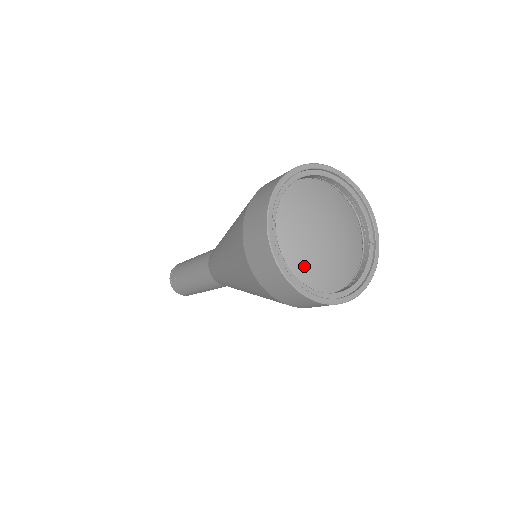
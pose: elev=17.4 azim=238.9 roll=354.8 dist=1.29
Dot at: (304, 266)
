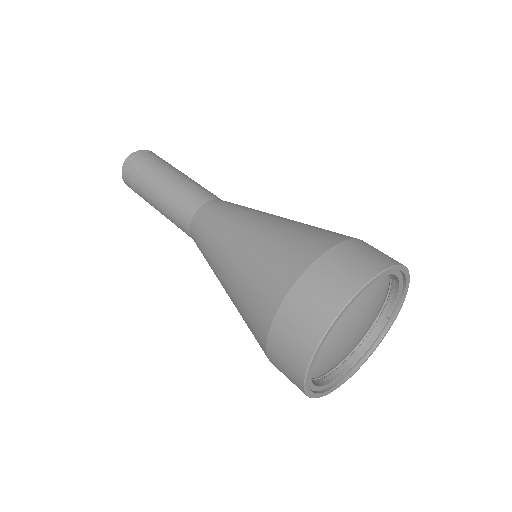
Dot at: (324, 365)
